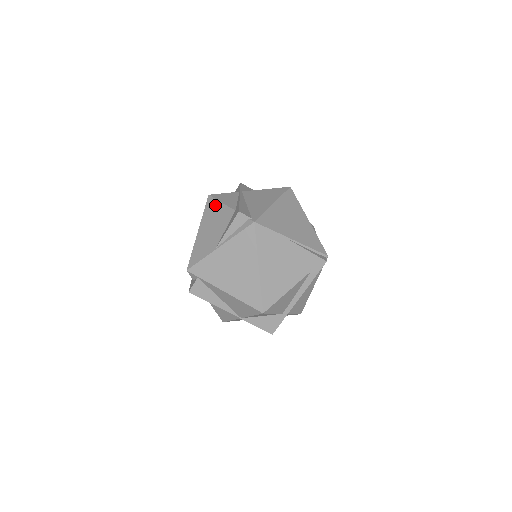
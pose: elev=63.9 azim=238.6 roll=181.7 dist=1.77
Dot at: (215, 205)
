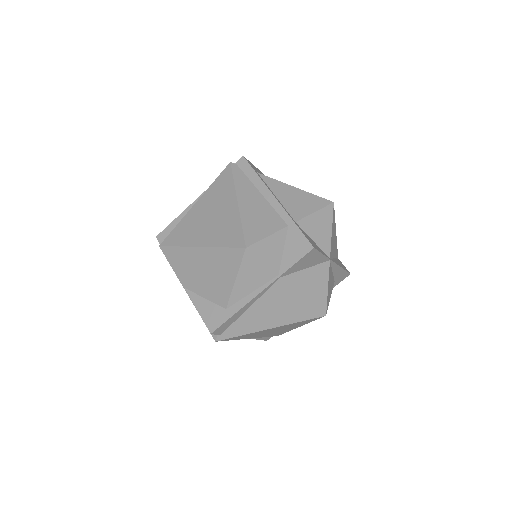
Dot at: (231, 269)
